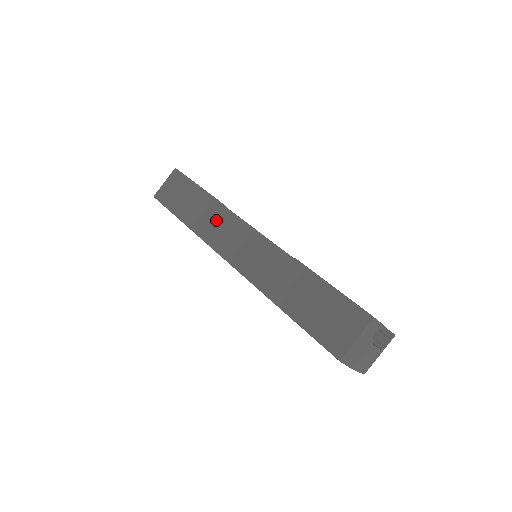
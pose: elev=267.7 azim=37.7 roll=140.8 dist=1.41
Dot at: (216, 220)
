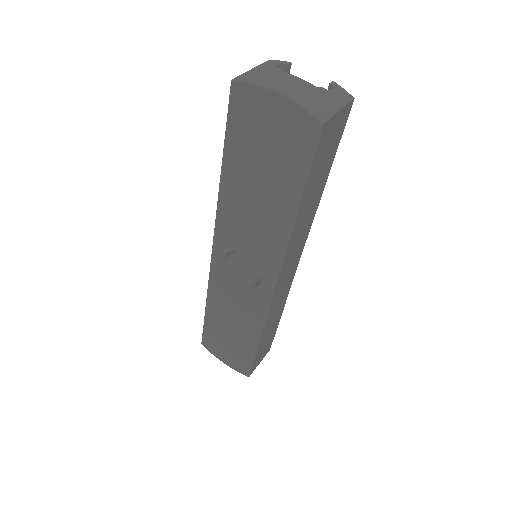
Dot at: occluded
